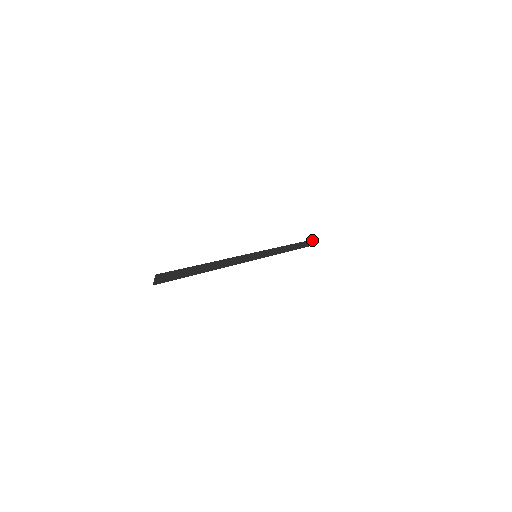
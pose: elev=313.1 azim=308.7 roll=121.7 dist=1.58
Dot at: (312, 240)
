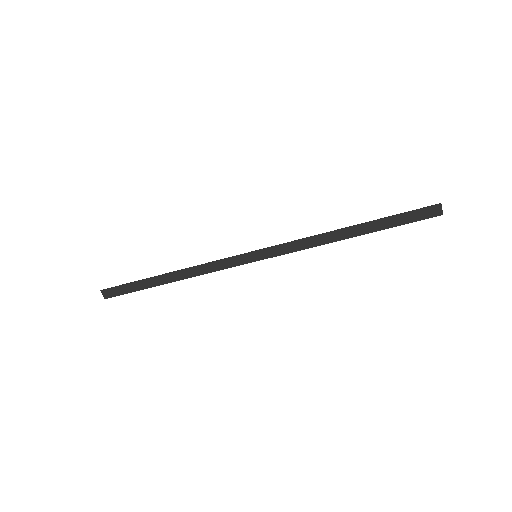
Dot at: (424, 208)
